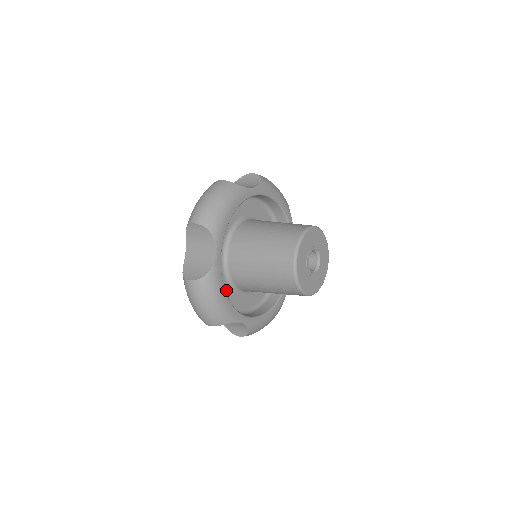
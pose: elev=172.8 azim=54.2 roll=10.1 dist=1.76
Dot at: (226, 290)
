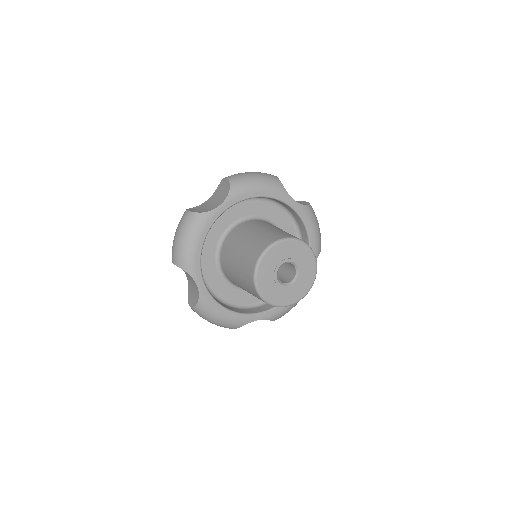
Dot at: (210, 255)
